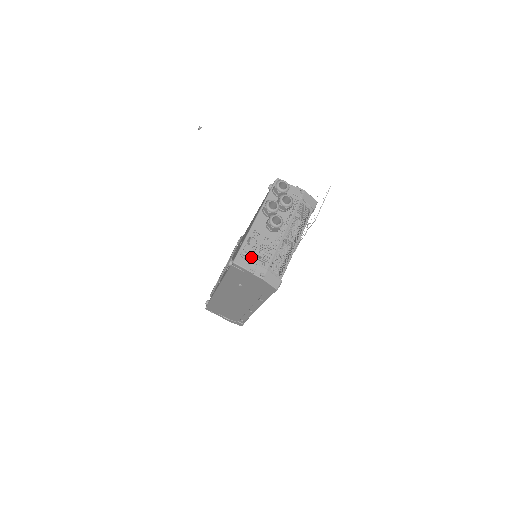
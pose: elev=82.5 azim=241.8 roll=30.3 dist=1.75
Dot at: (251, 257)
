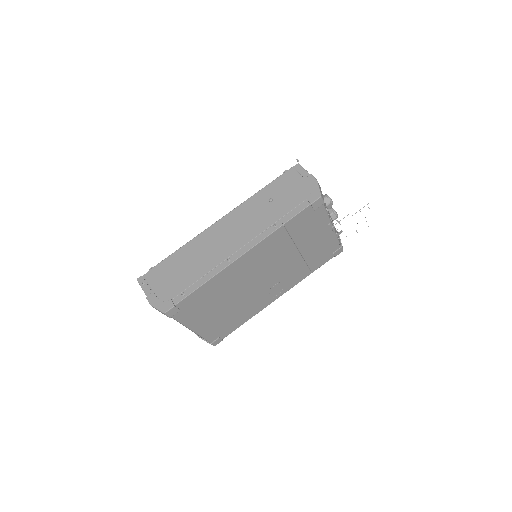
Dot at: occluded
